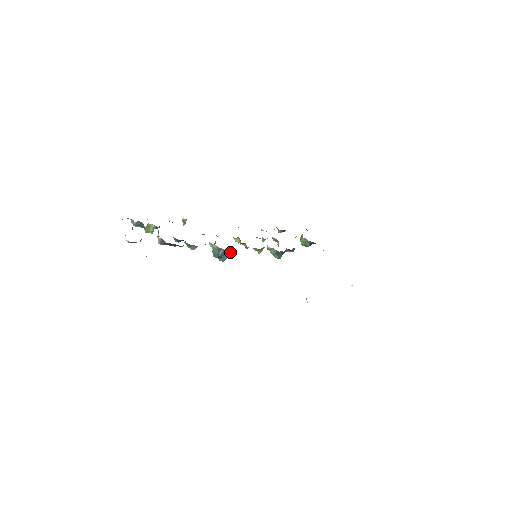
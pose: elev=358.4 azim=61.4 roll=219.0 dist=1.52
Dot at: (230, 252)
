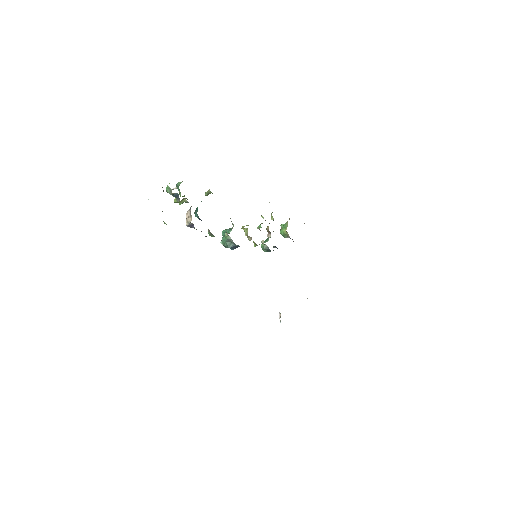
Dot at: (238, 246)
